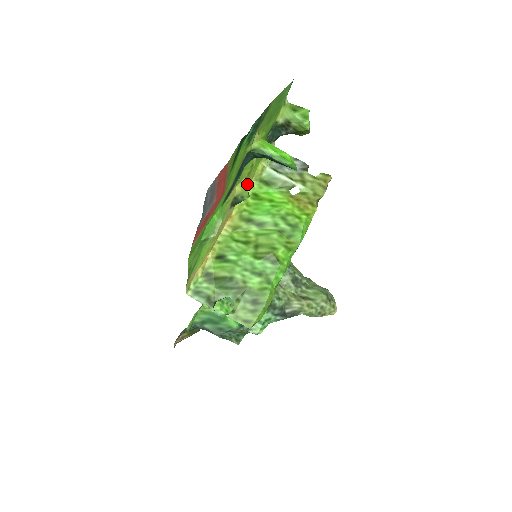
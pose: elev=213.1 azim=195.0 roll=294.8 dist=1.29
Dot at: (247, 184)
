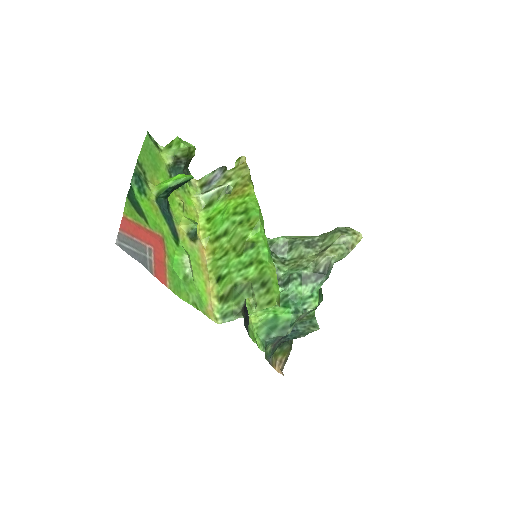
Dot at: (195, 218)
